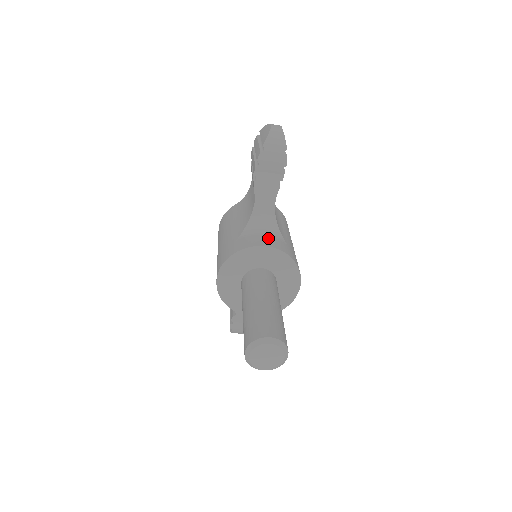
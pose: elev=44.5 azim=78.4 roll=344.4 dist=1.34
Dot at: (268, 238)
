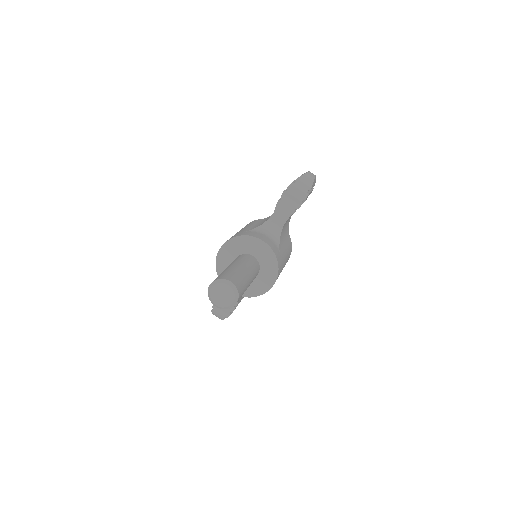
Dot at: (268, 239)
